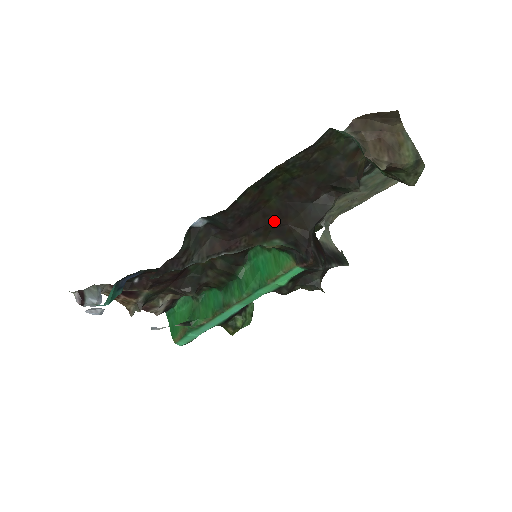
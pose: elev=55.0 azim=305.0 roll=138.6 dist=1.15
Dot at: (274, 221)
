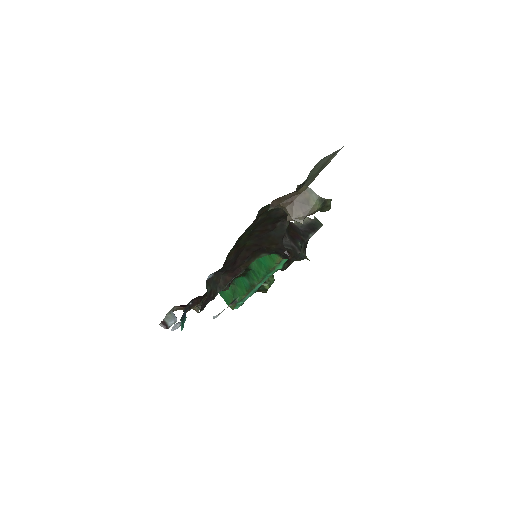
Dot at: (255, 249)
